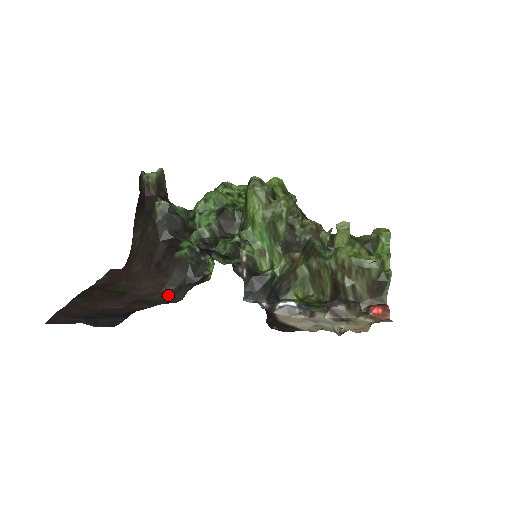
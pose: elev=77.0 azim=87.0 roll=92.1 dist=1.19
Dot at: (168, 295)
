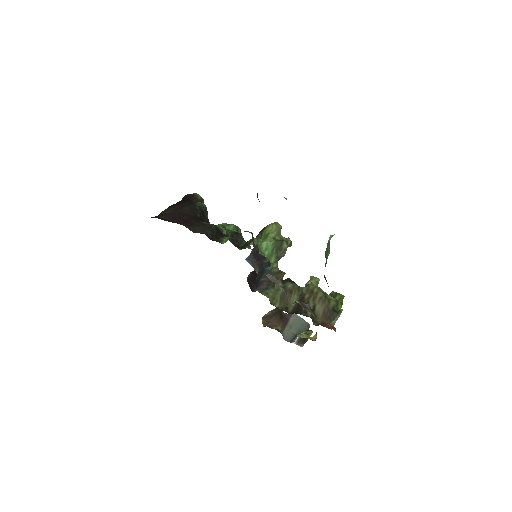
Dot at: occluded
